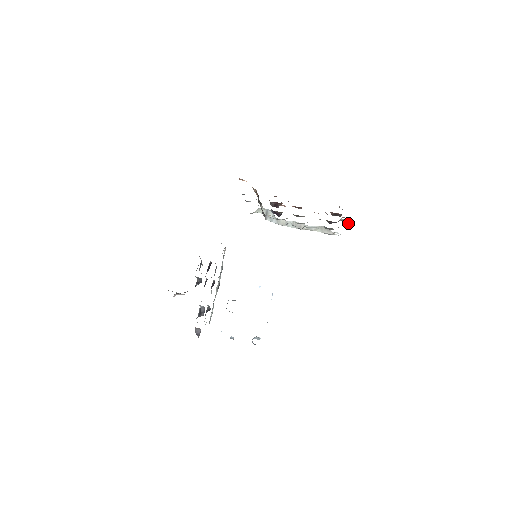
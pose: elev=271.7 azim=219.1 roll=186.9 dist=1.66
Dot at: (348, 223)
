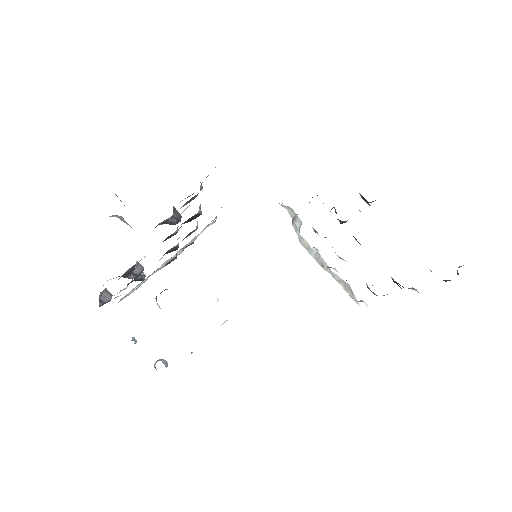
Dot at: occluded
